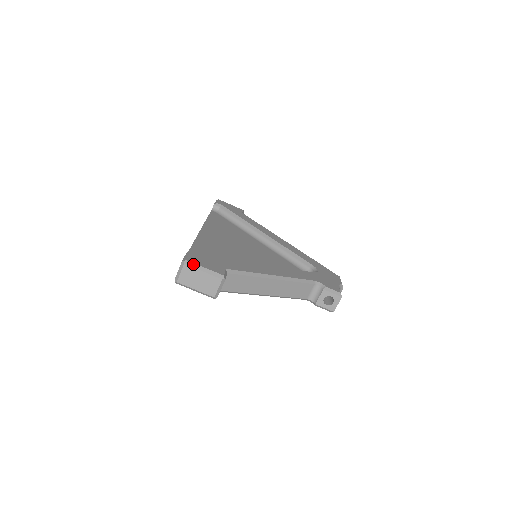
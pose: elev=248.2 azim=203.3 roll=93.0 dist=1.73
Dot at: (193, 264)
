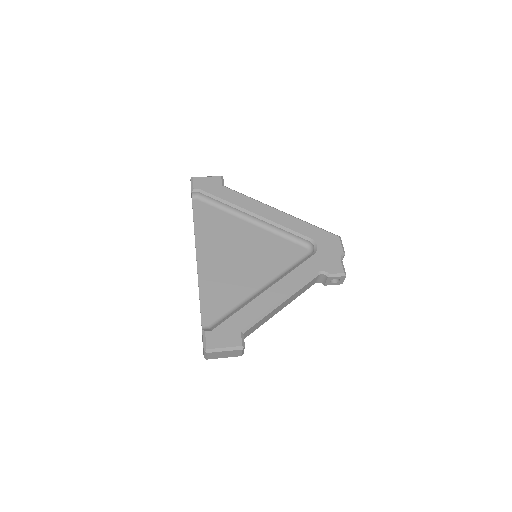
Dot at: (214, 350)
